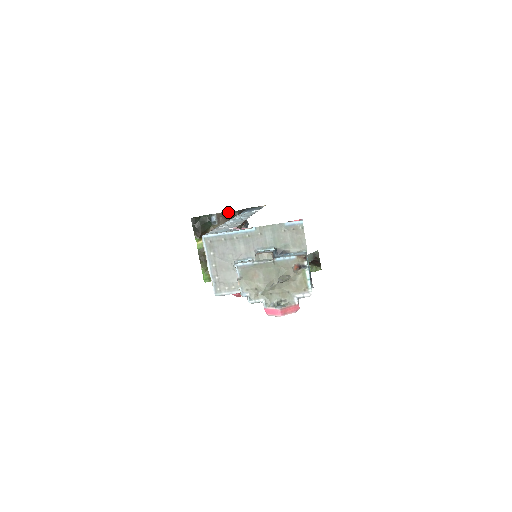
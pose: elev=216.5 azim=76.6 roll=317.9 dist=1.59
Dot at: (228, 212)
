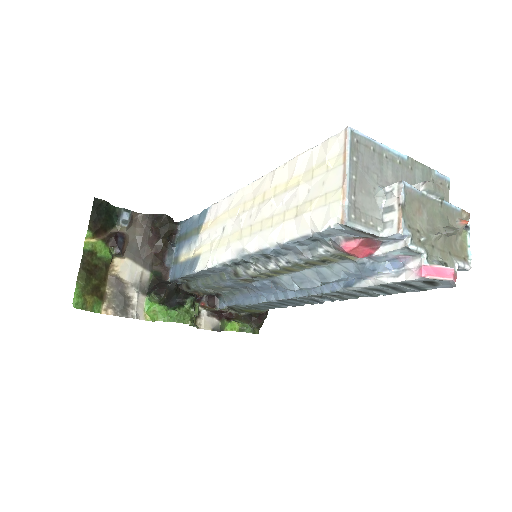
Dot at: (157, 214)
